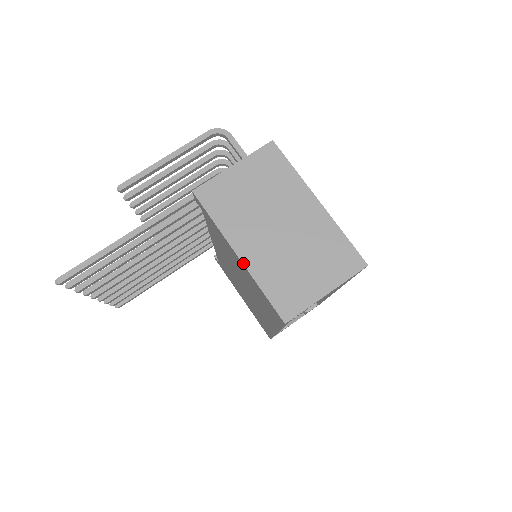
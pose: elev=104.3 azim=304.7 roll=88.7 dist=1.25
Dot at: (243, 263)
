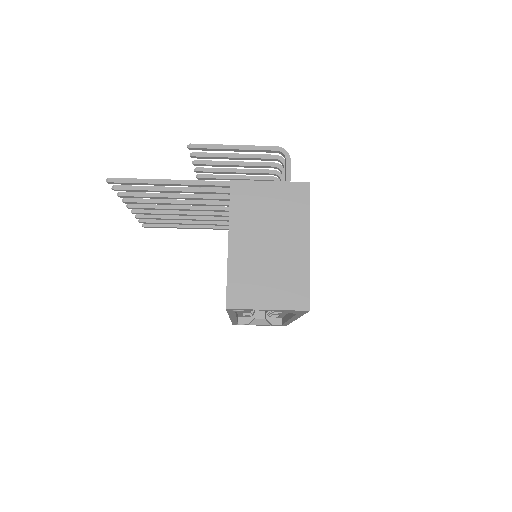
Dot at: (228, 250)
